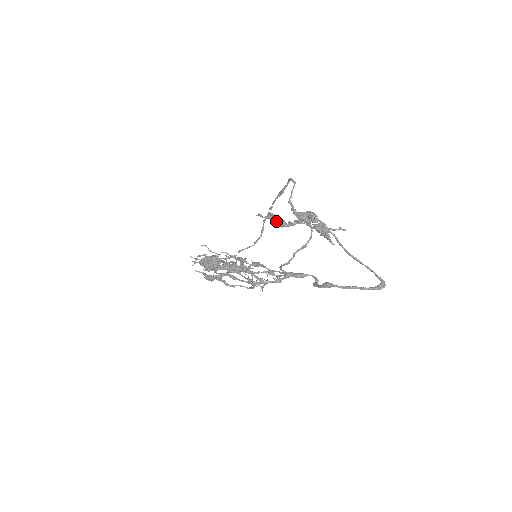
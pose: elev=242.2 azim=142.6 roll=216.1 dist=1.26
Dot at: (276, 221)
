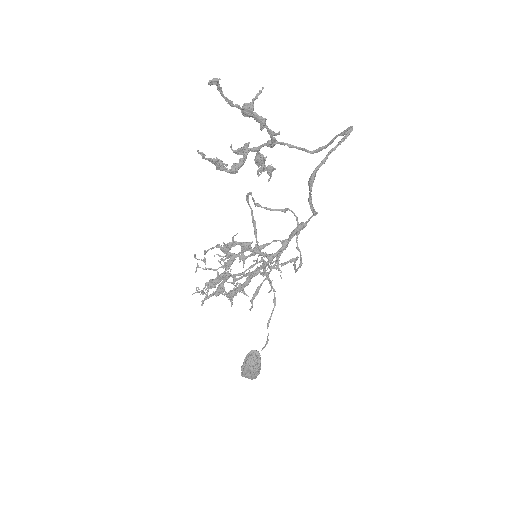
Dot at: (225, 164)
